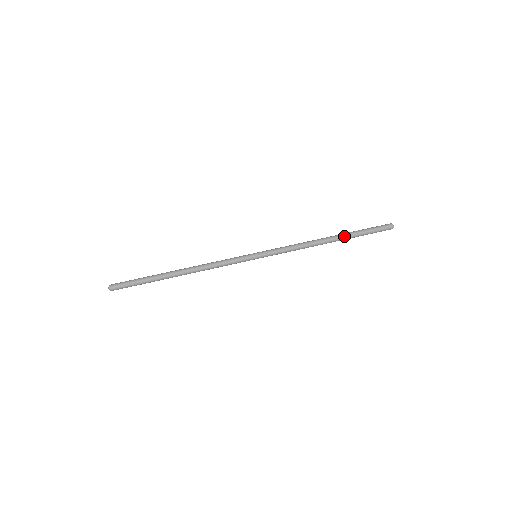
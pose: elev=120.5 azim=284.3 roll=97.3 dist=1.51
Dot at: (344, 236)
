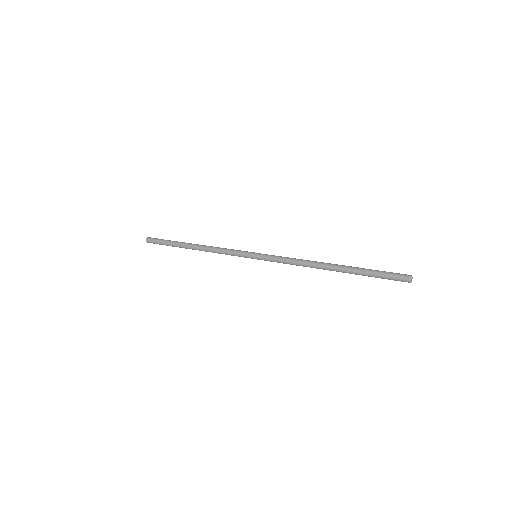
Dot at: (346, 268)
